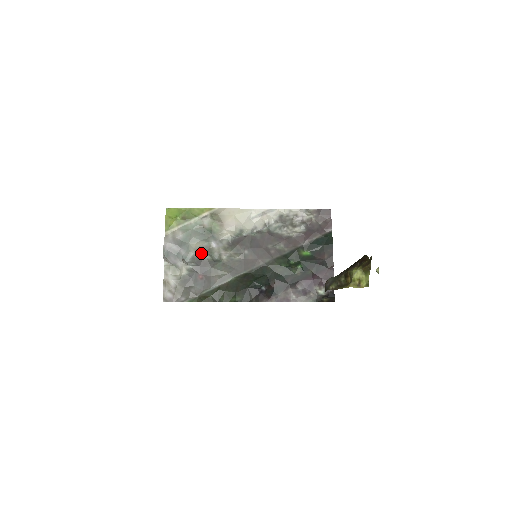
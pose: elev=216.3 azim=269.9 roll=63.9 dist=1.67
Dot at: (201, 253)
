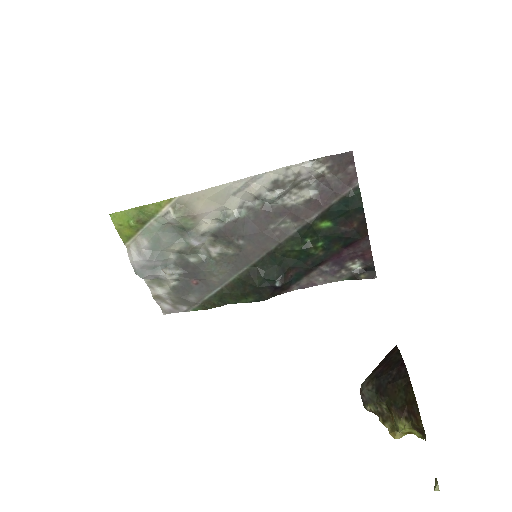
Dot at: (183, 257)
